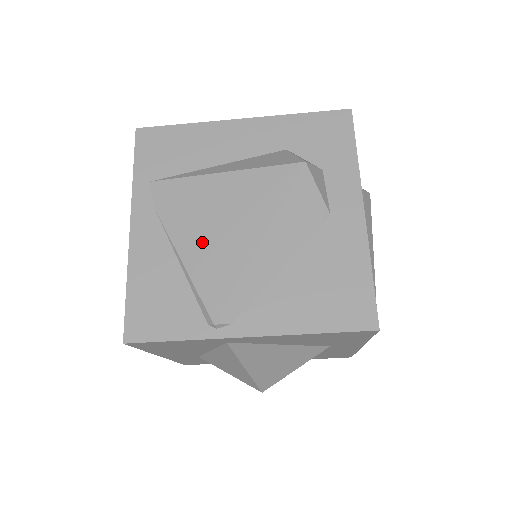
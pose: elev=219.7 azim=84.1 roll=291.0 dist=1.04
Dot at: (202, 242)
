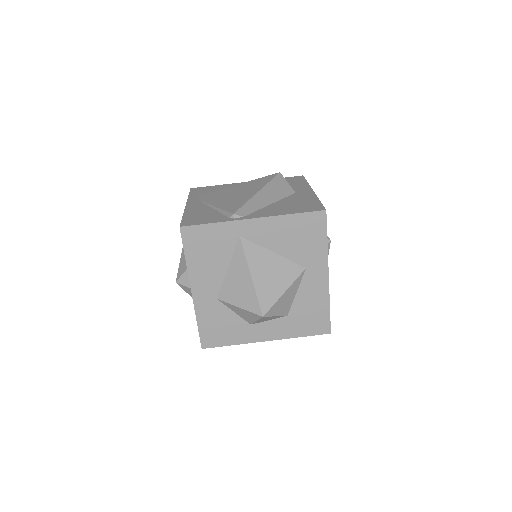
Dot at: (227, 200)
